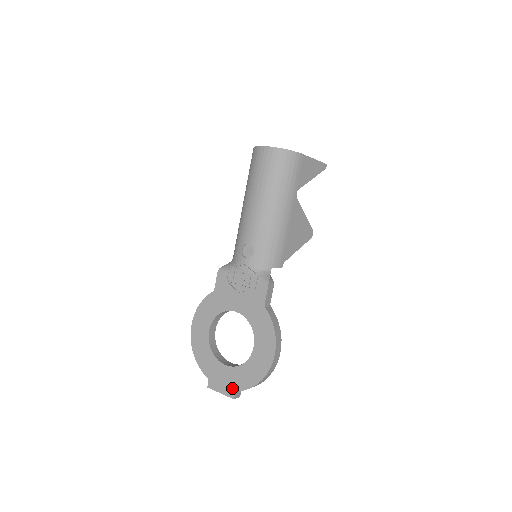
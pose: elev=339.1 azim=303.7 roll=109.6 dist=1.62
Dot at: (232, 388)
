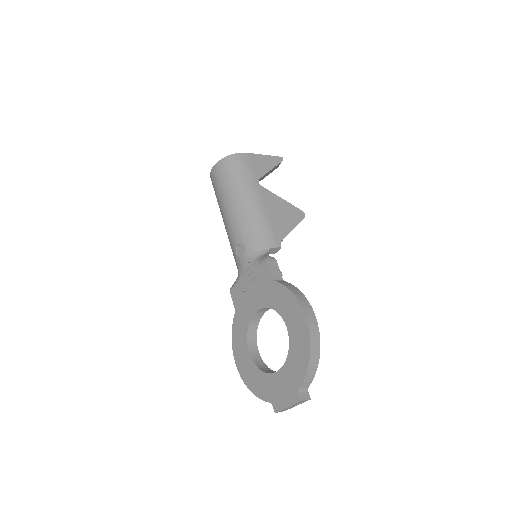
Dot at: (293, 390)
